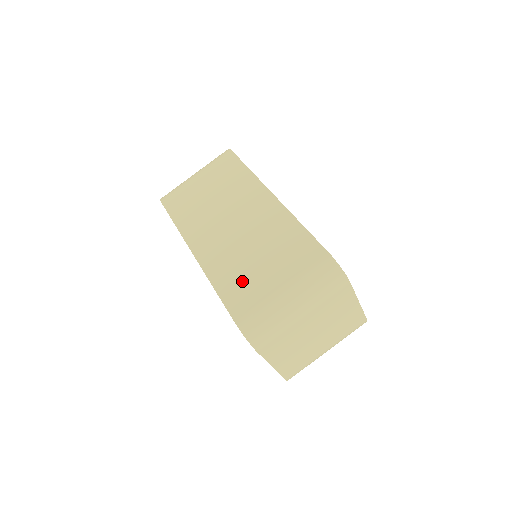
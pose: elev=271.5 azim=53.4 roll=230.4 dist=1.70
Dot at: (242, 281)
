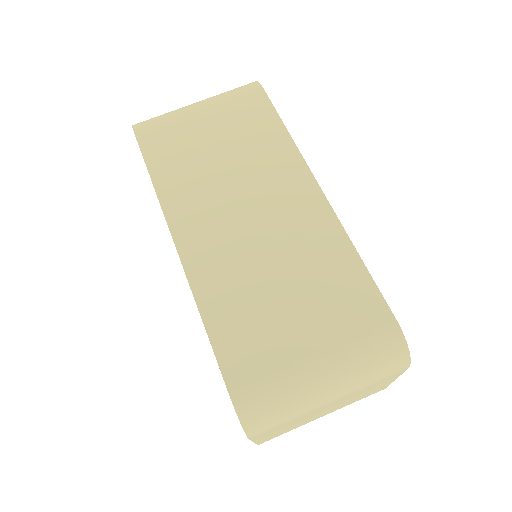
Dot at: (251, 322)
